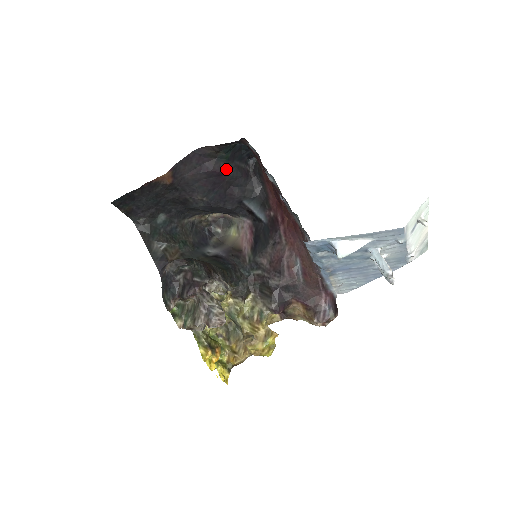
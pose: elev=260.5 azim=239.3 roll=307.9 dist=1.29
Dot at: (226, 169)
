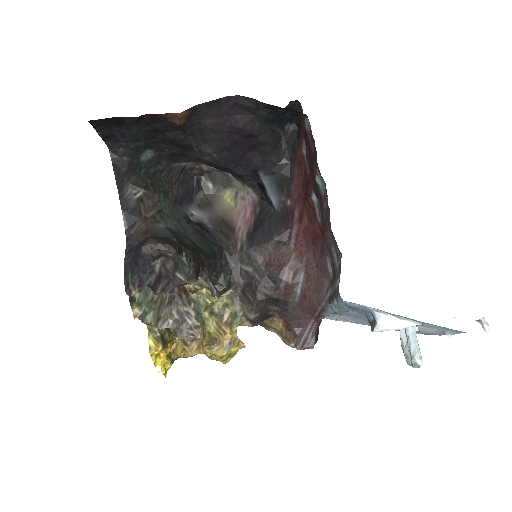
Dot at: (259, 131)
